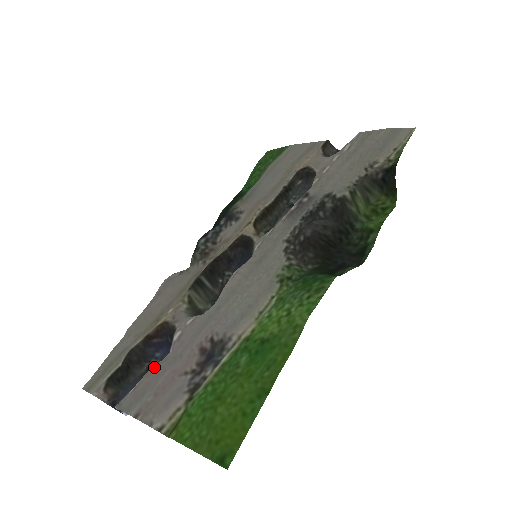
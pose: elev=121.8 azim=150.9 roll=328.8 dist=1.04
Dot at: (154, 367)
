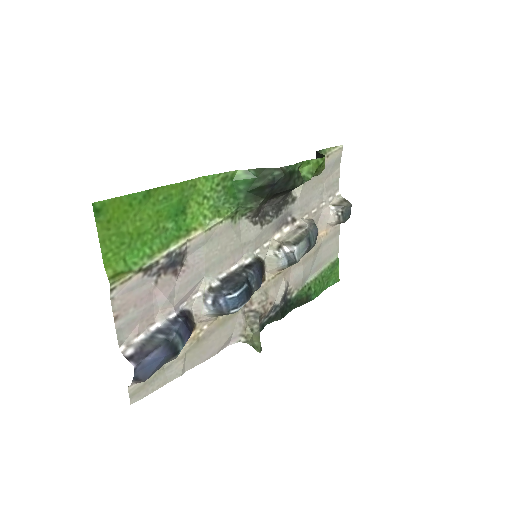
Dot at: (155, 317)
